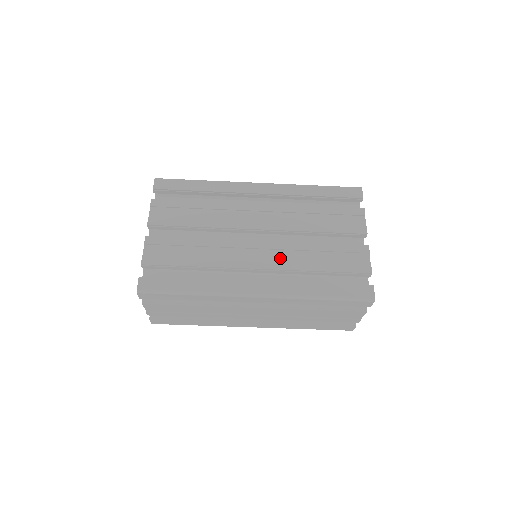
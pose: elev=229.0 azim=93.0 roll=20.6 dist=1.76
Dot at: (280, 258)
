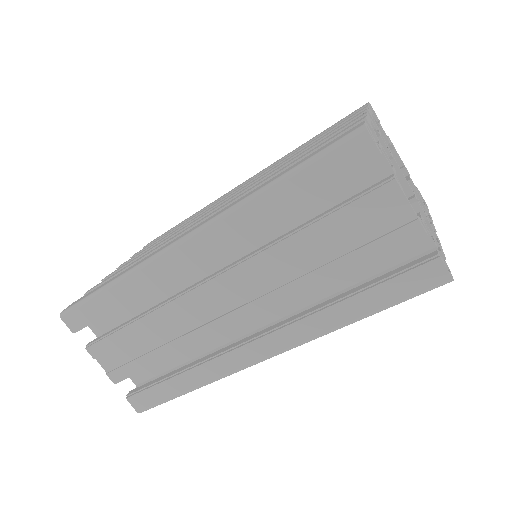
Dot at: occluded
